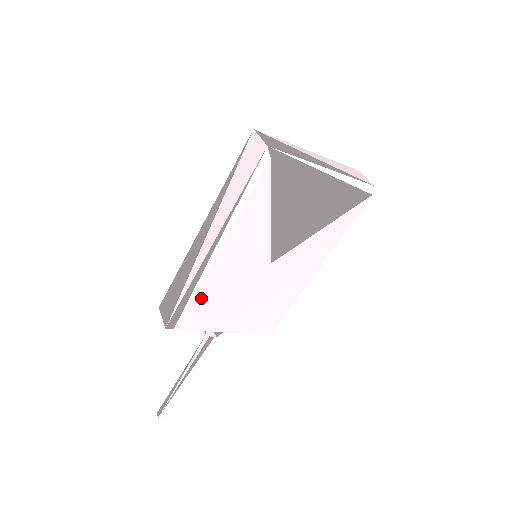
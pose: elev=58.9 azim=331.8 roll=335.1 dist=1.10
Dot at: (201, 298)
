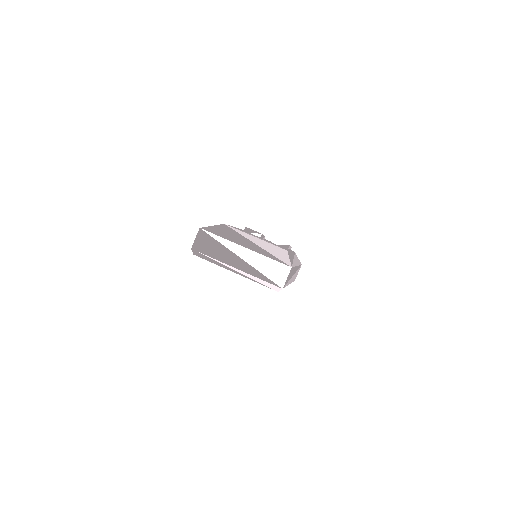
Dot at: occluded
